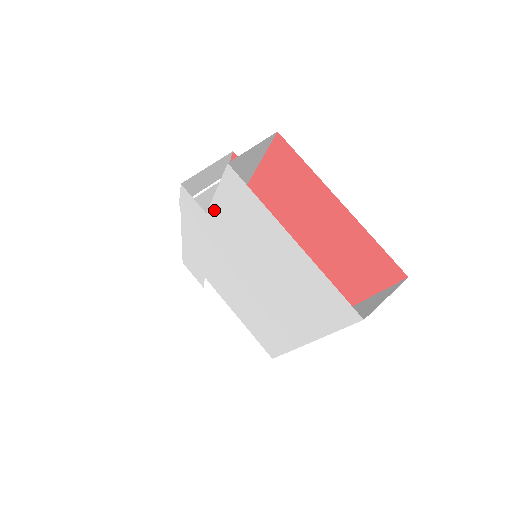
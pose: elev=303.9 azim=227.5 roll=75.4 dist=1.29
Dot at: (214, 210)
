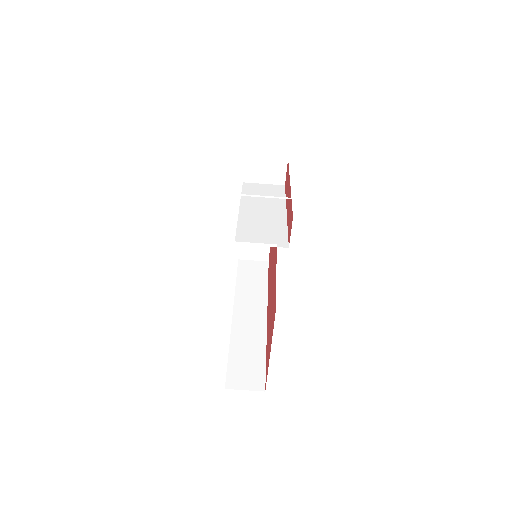
Dot at: occluded
